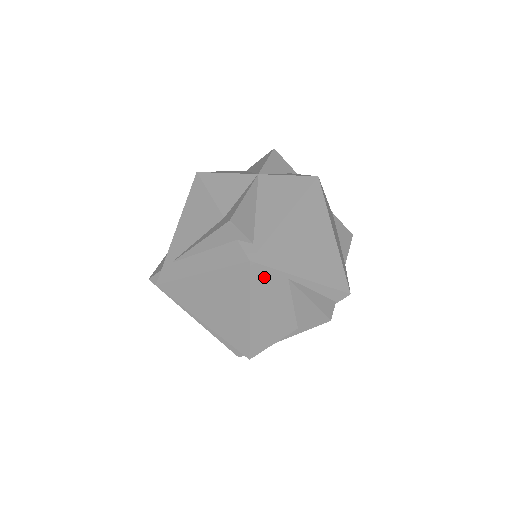
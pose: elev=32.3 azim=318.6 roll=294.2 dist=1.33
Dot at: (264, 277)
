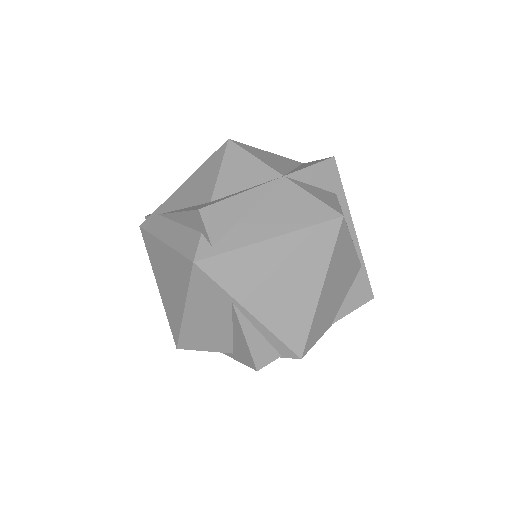
Dot at: (206, 286)
